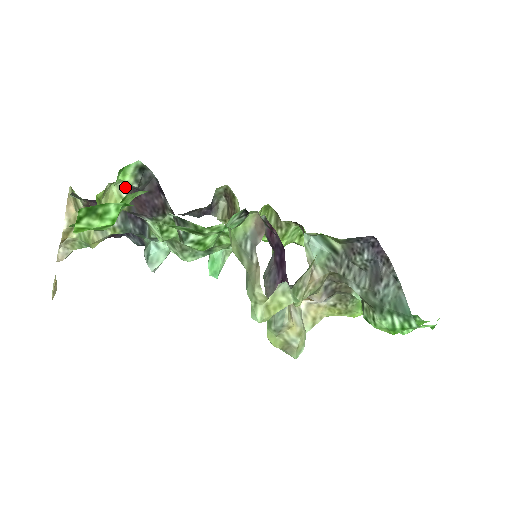
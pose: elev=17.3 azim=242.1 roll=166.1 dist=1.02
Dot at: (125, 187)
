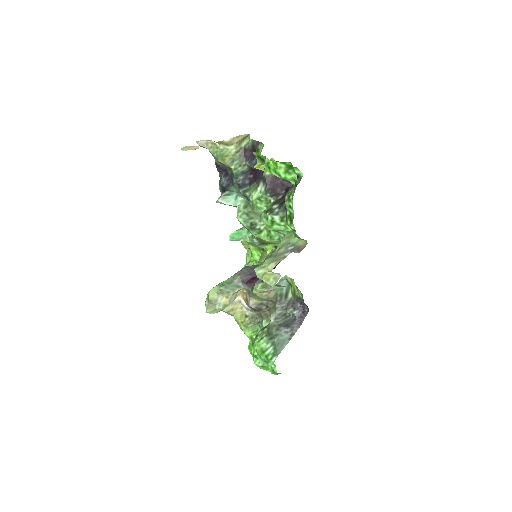
Dot at: occluded
